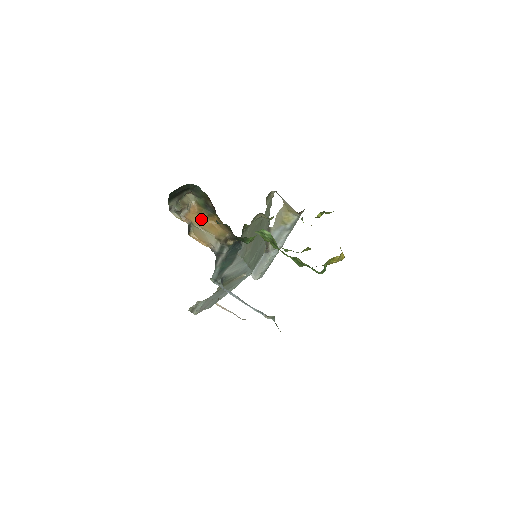
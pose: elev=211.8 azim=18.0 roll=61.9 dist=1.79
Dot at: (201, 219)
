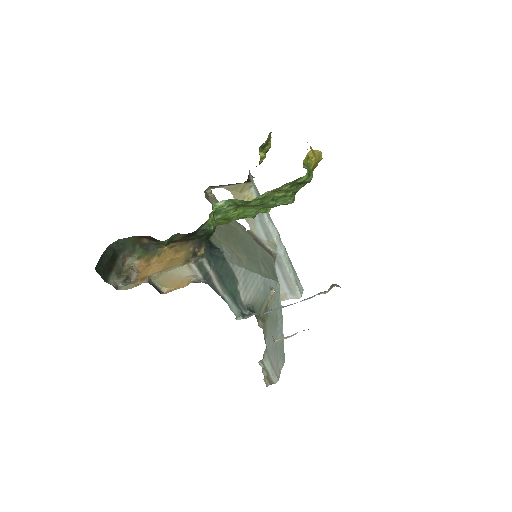
Dot at: (155, 265)
